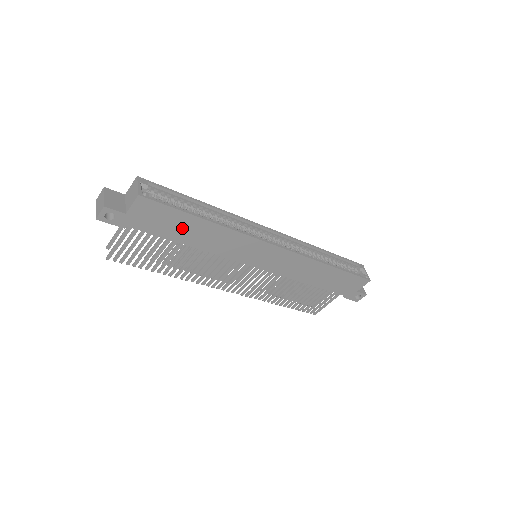
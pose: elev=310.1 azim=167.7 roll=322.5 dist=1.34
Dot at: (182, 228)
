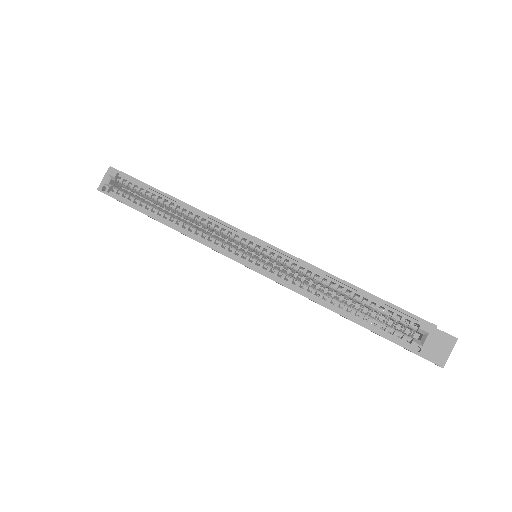
Dot at: (152, 218)
